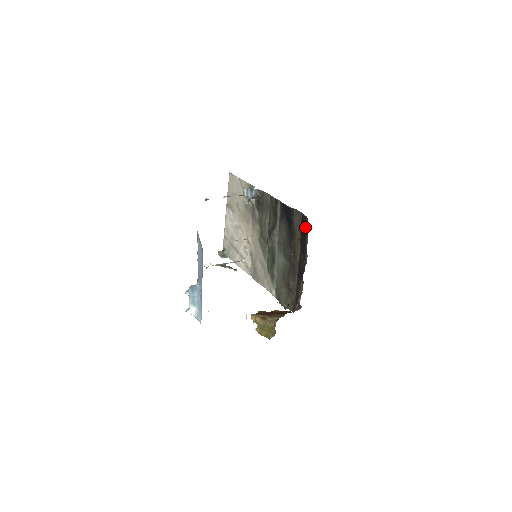
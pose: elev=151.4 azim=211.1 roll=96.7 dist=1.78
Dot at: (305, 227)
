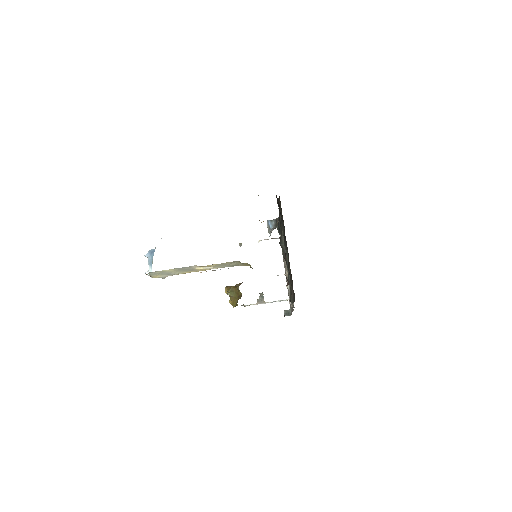
Dot at: (278, 201)
